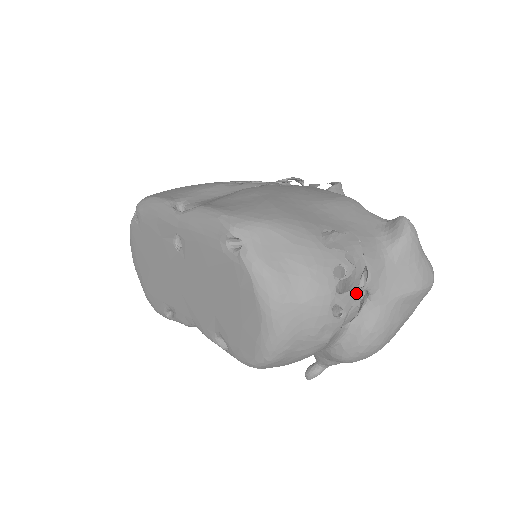
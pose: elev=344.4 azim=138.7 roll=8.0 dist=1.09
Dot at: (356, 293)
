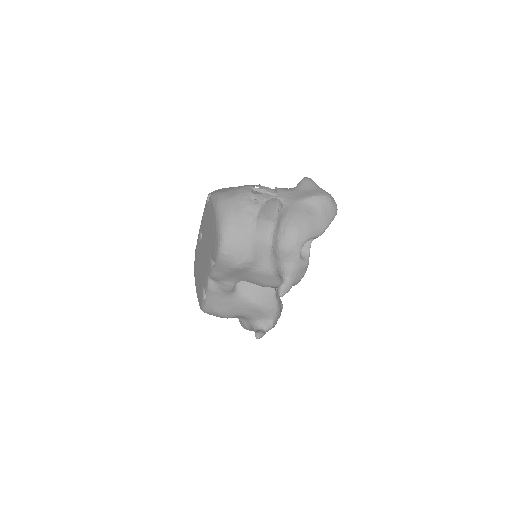
Dot at: (267, 196)
